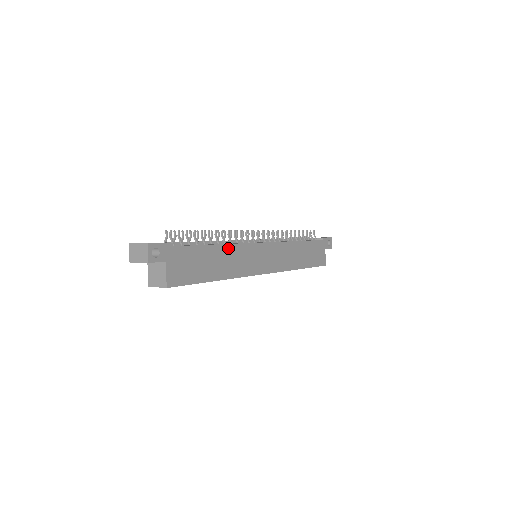
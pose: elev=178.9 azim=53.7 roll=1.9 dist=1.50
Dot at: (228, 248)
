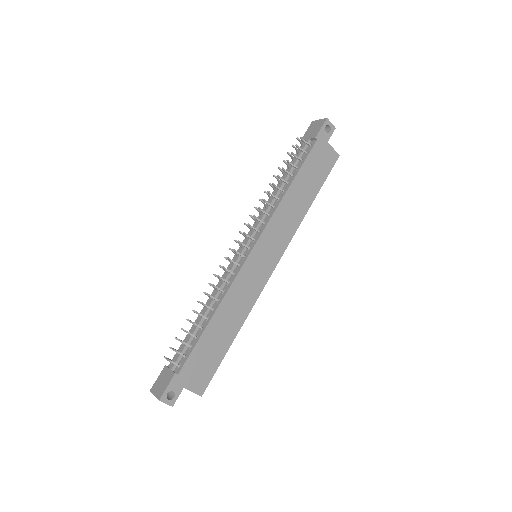
Dot at: (223, 306)
